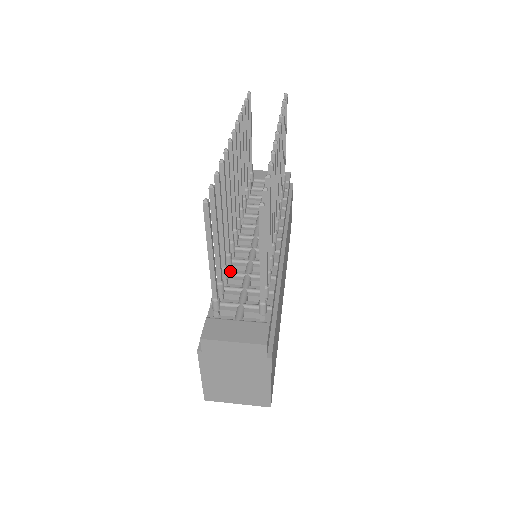
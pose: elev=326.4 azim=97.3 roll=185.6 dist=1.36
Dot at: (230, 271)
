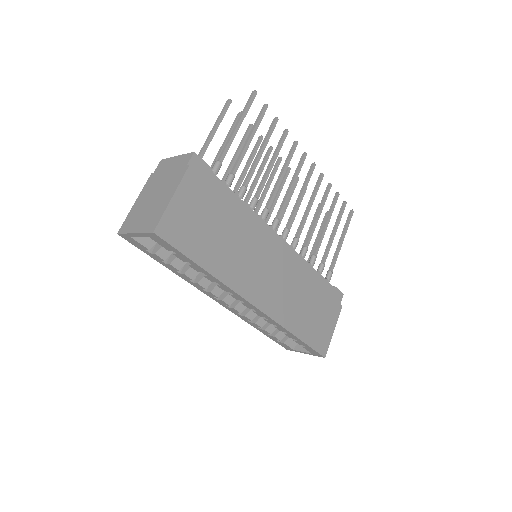
Dot at: occluded
